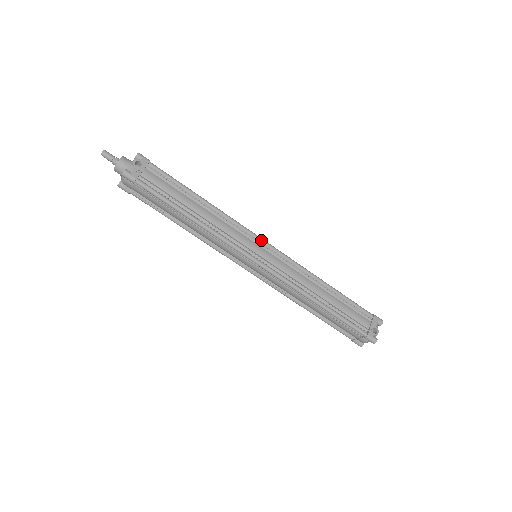
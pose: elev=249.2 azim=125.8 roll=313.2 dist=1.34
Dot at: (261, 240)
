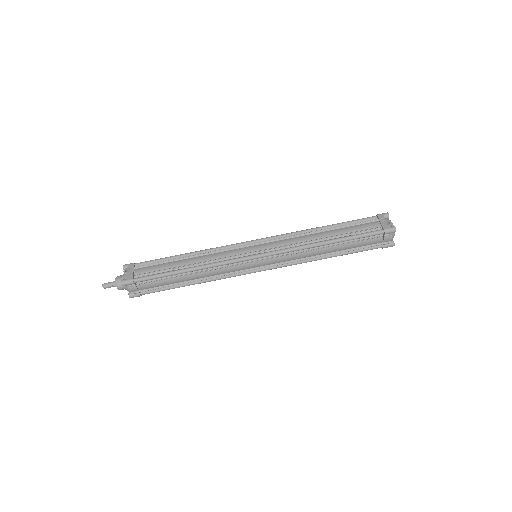
Dot at: (248, 242)
